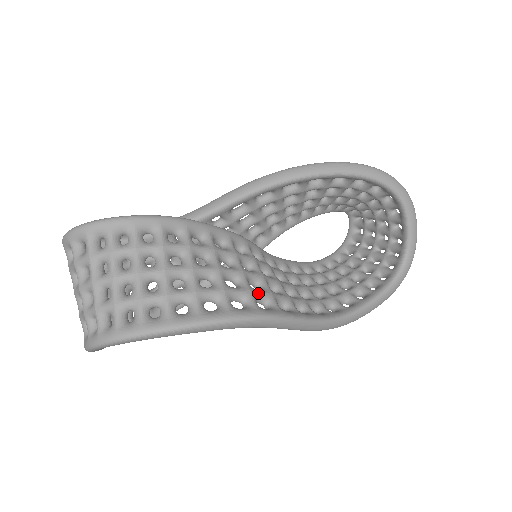
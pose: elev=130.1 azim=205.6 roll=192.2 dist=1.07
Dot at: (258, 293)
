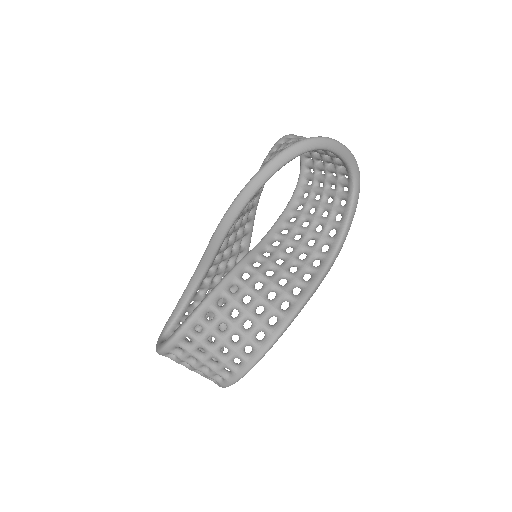
Dot at: (278, 302)
